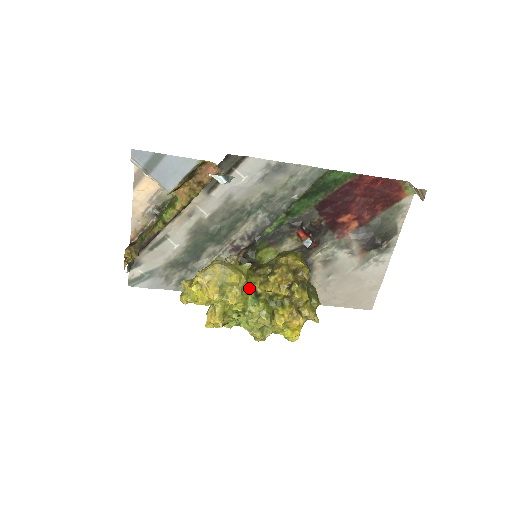
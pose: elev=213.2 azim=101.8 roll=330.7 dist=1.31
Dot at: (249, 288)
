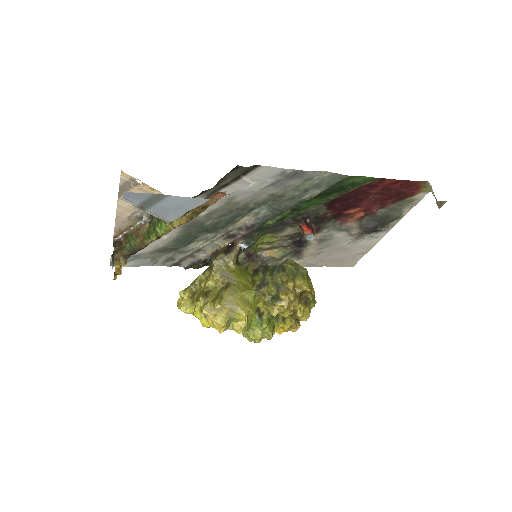
Dot at: (253, 310)
